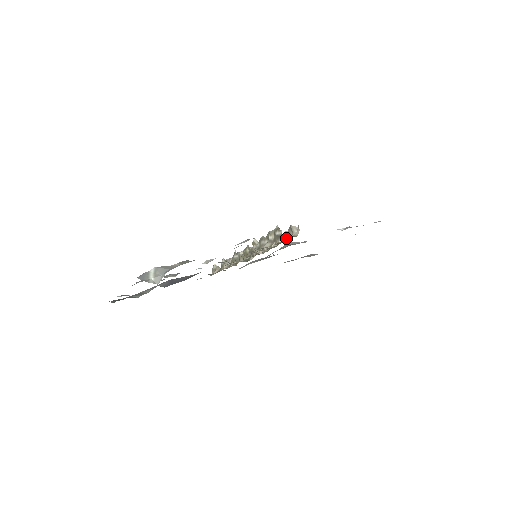
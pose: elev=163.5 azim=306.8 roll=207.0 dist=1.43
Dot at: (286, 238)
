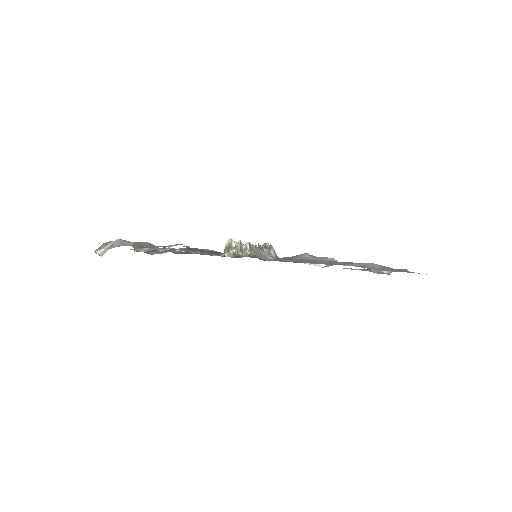
Dot at: (230, 255)
